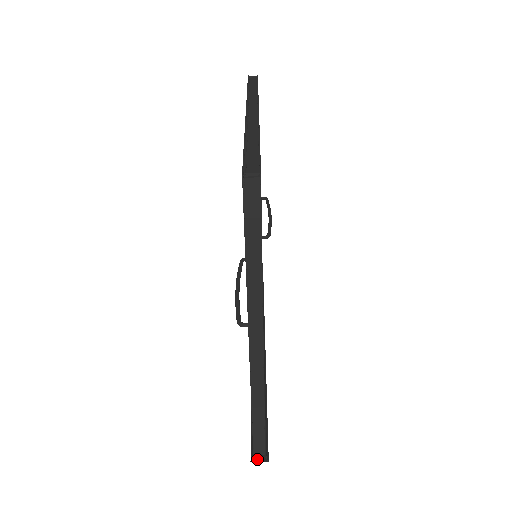
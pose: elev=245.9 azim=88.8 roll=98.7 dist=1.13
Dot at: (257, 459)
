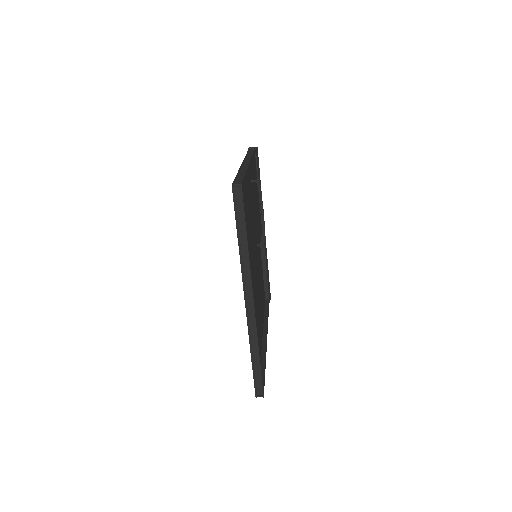
Dot at: (265, 299)
